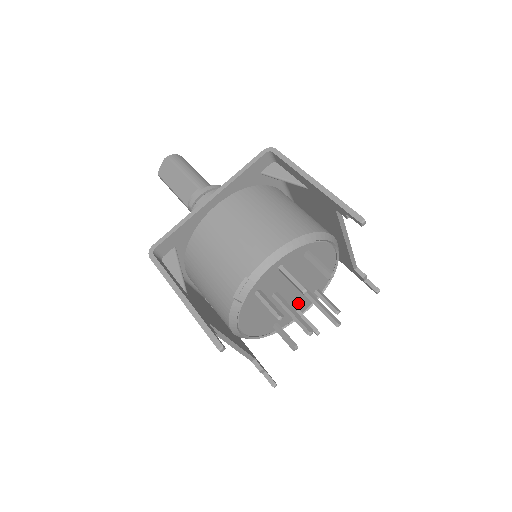
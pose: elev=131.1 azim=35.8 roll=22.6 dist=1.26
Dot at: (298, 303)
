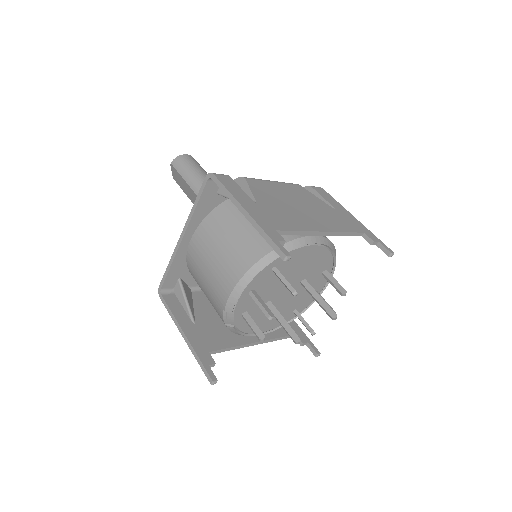
Dot at: occluded
